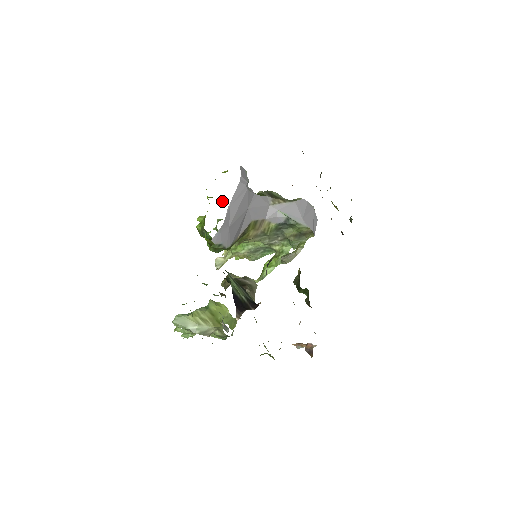
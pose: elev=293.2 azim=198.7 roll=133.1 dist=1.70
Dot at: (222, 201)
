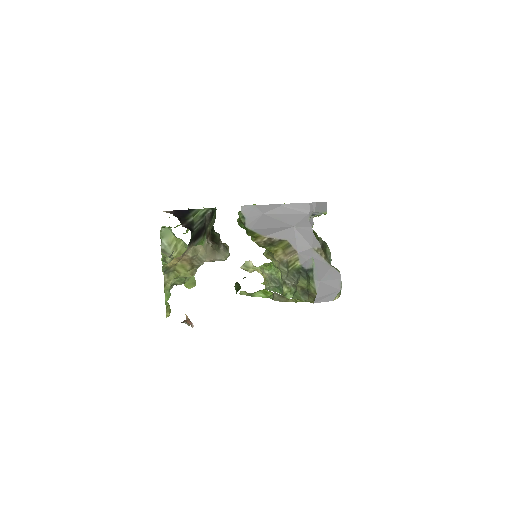
Dot at: occluded
